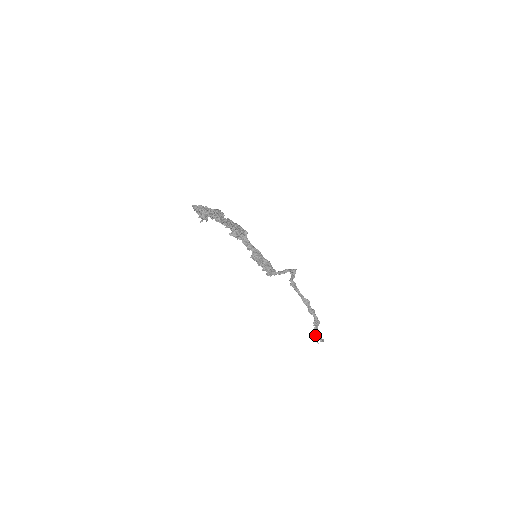
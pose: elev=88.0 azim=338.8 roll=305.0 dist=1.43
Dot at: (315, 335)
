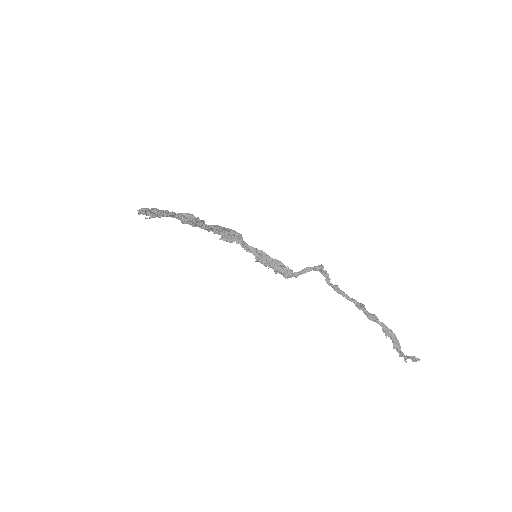
Dot at: (400, 352)
